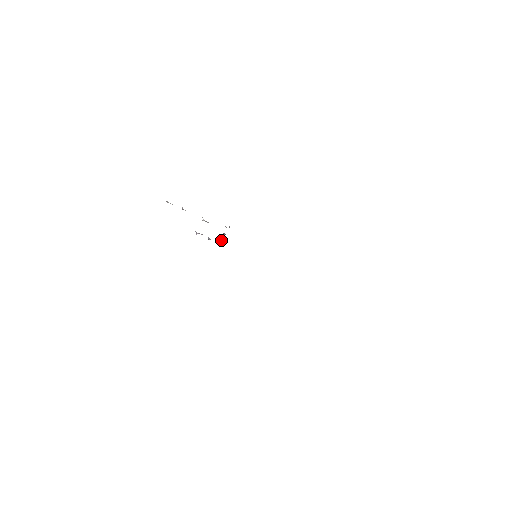
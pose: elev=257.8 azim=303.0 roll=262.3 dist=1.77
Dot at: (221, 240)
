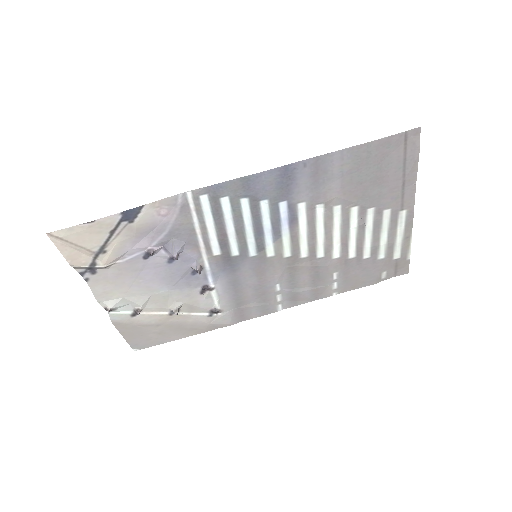
Dot at: (195, 262)
